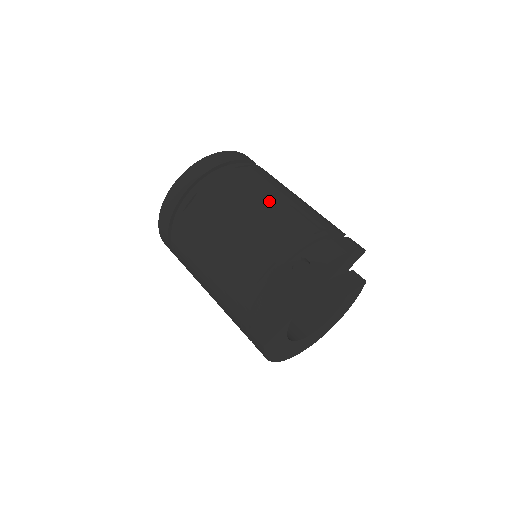
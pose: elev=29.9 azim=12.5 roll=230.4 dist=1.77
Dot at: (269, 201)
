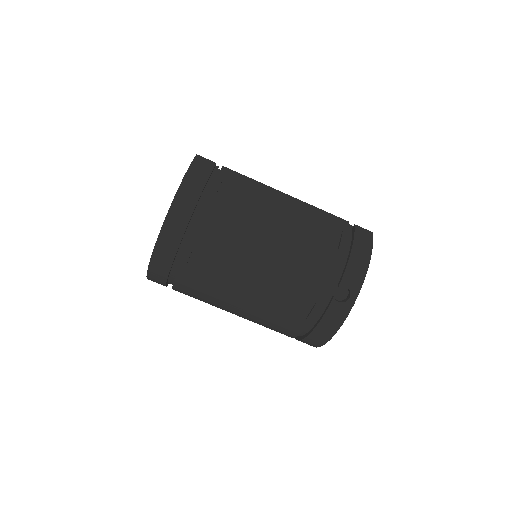
Dot at: (276, 232)
